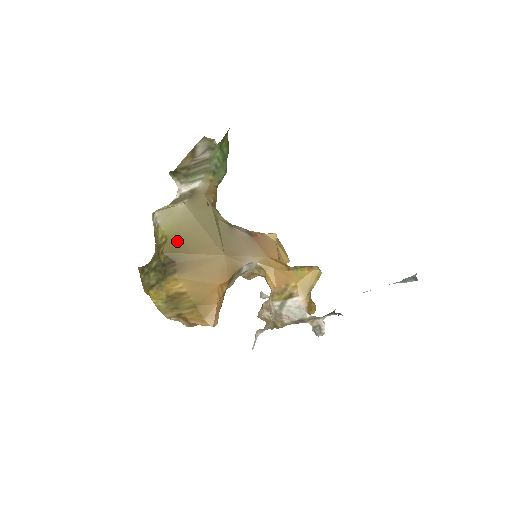
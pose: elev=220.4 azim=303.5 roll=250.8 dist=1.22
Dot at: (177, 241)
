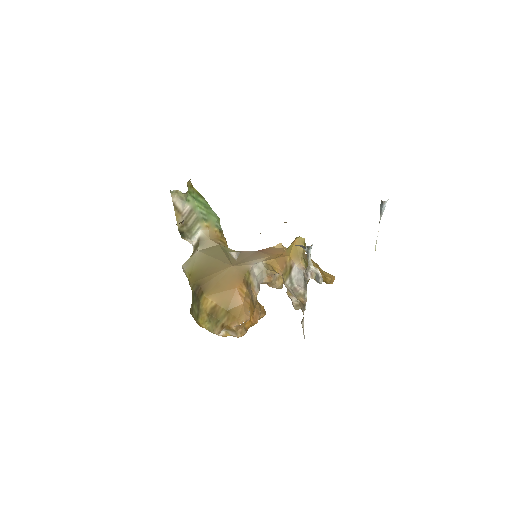
Dot at: (197, 273)
